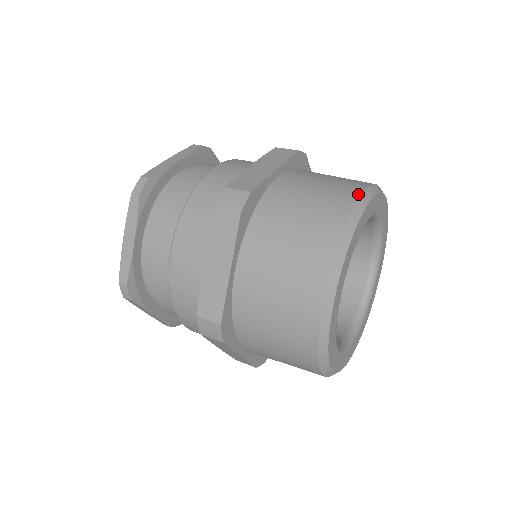
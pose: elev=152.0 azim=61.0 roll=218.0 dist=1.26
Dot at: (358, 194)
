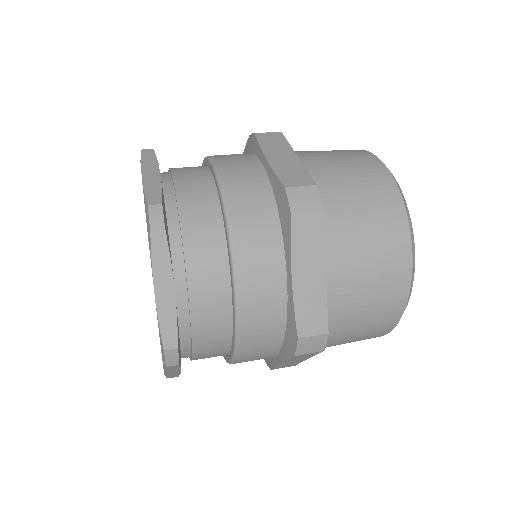
Dot at: occluded
